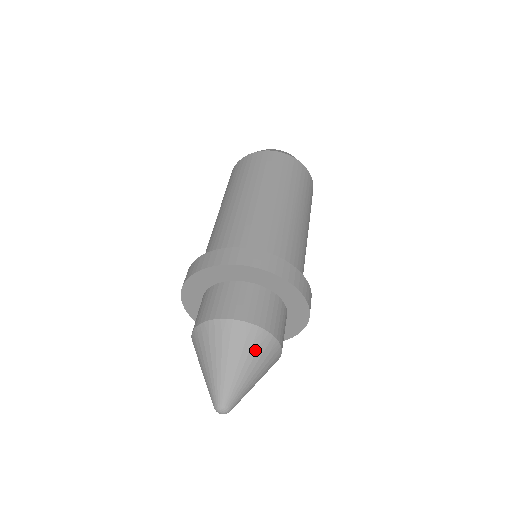
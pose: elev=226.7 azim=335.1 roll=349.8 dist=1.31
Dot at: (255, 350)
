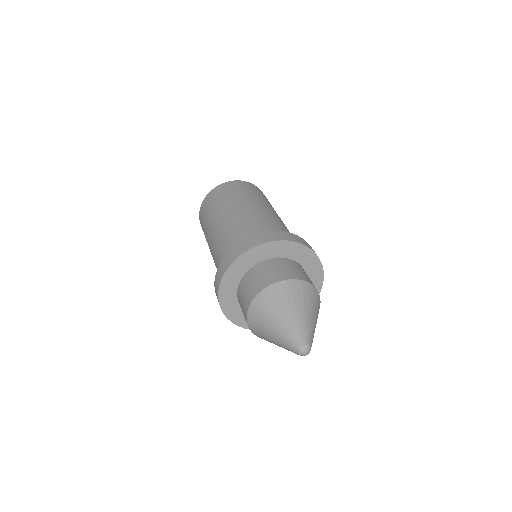
Dot at: (291, 297)
